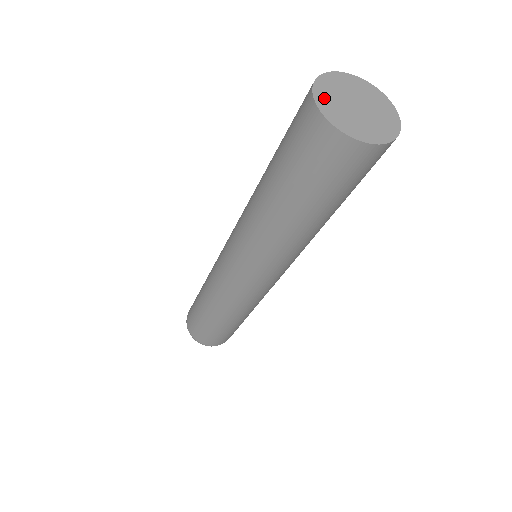
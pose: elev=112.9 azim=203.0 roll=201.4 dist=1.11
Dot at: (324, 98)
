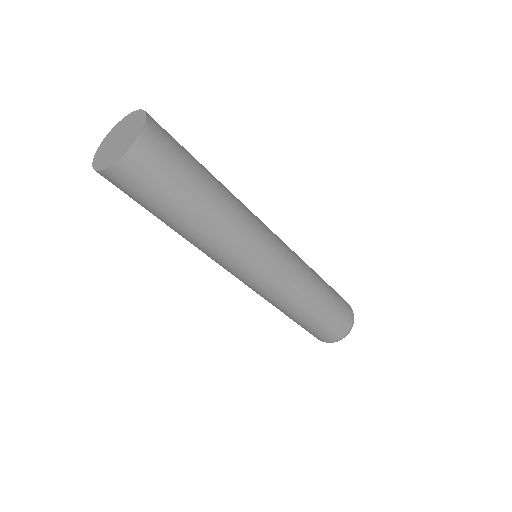
Dot at: (102, 147)
